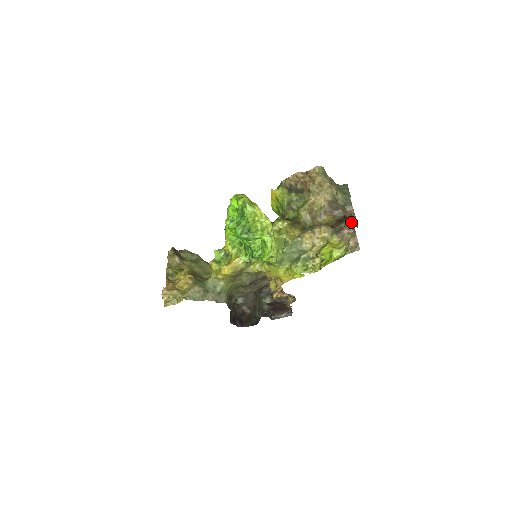
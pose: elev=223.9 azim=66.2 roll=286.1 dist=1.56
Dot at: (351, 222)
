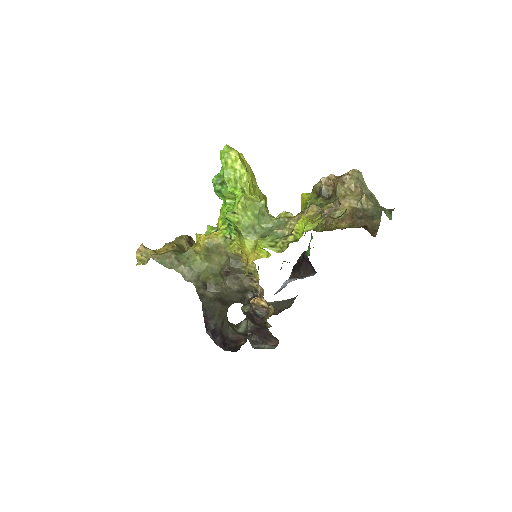
Dot at: occluded
